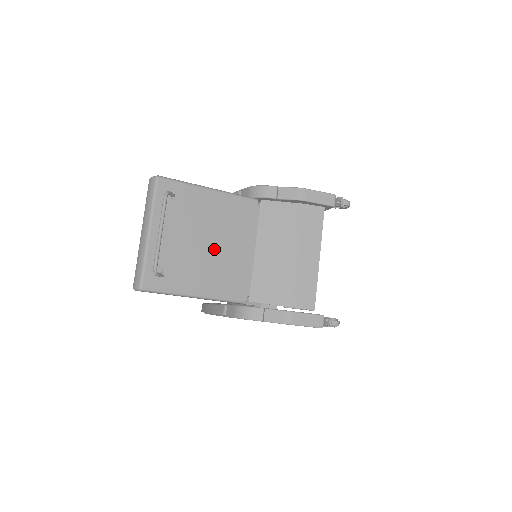
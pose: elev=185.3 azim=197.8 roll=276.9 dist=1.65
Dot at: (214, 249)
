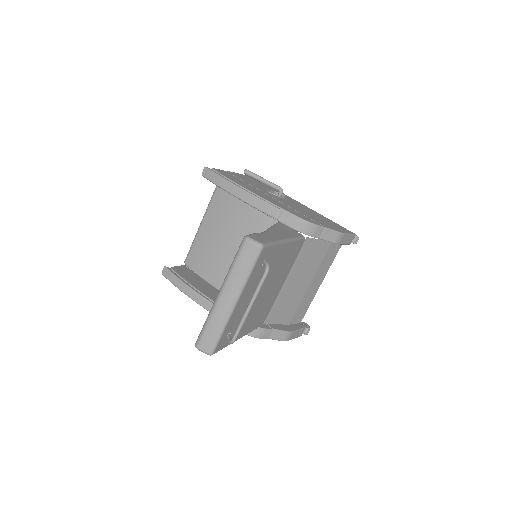
Dot at: (265, 295)
